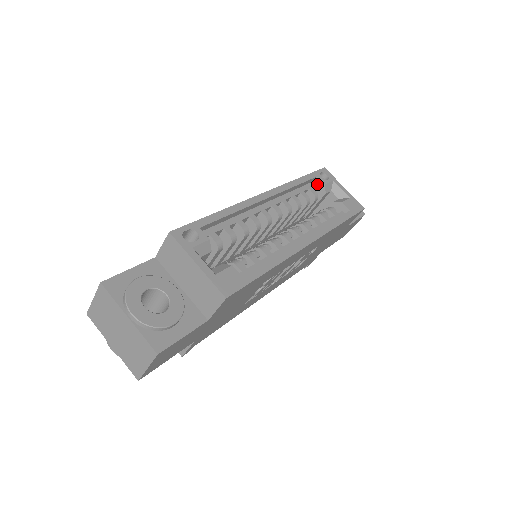
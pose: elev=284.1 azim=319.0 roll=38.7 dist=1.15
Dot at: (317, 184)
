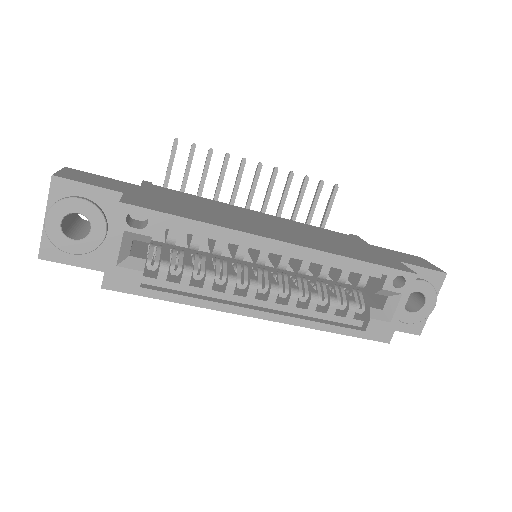
Dot at: (382, 278)
